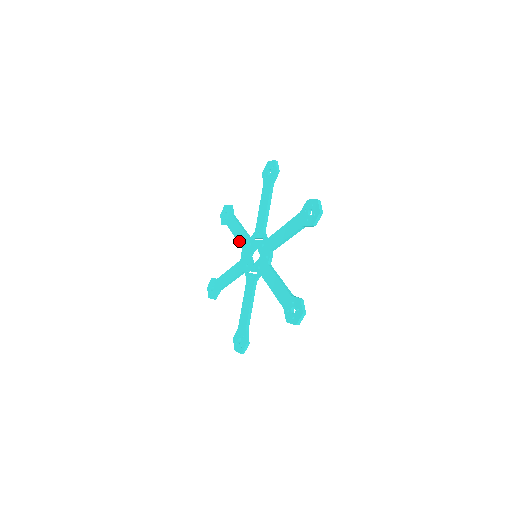
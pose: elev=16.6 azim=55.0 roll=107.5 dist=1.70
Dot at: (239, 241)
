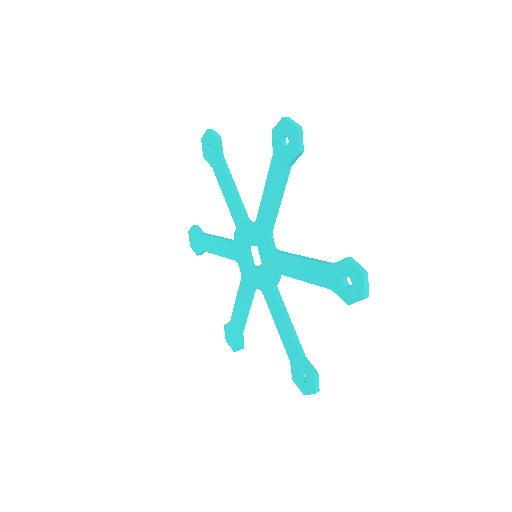
Dot at: (231, 212)
